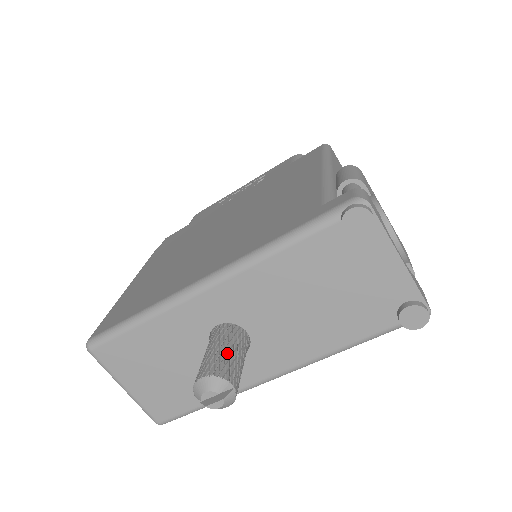
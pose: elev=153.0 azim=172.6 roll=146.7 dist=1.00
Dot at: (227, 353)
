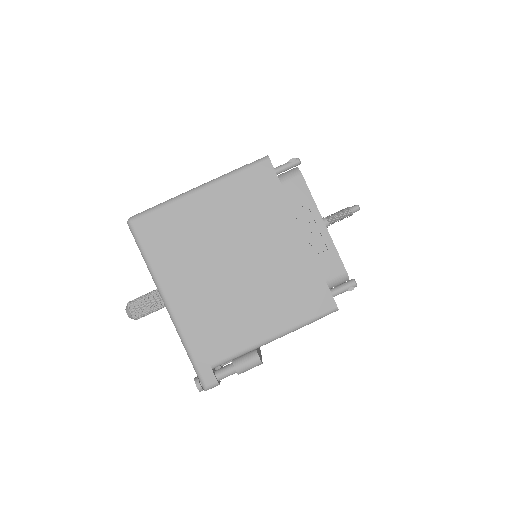
Dot at: (149, 312)
